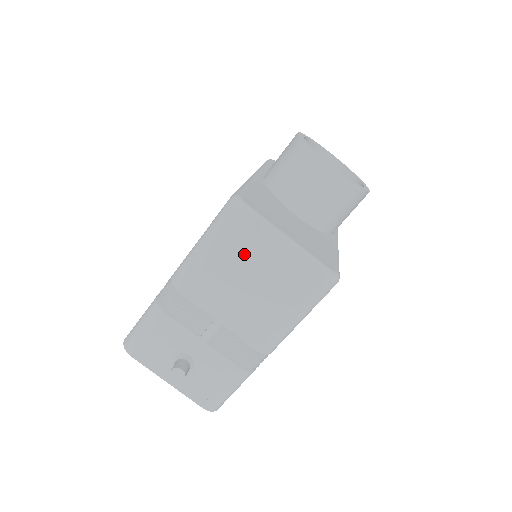
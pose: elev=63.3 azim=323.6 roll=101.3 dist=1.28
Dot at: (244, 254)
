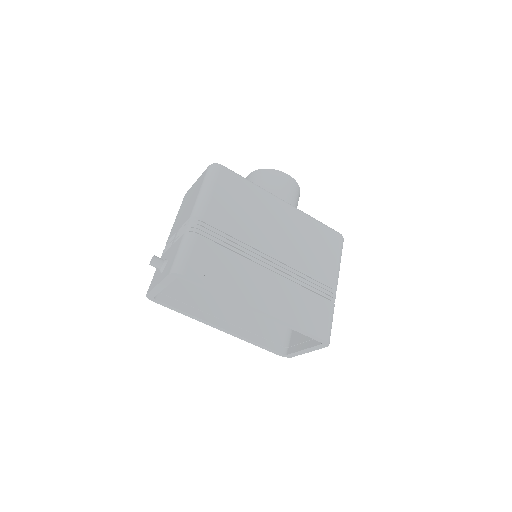
Dot at: occluded
